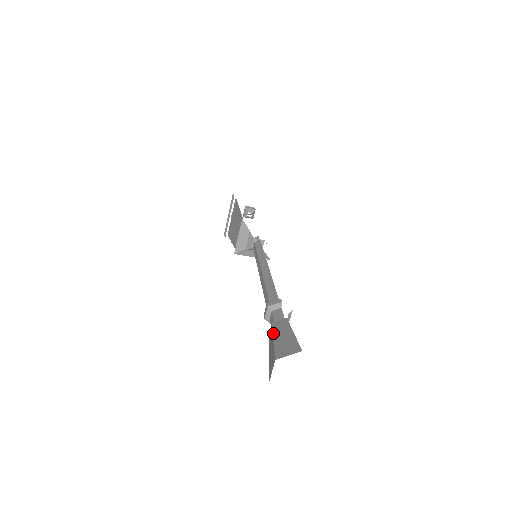
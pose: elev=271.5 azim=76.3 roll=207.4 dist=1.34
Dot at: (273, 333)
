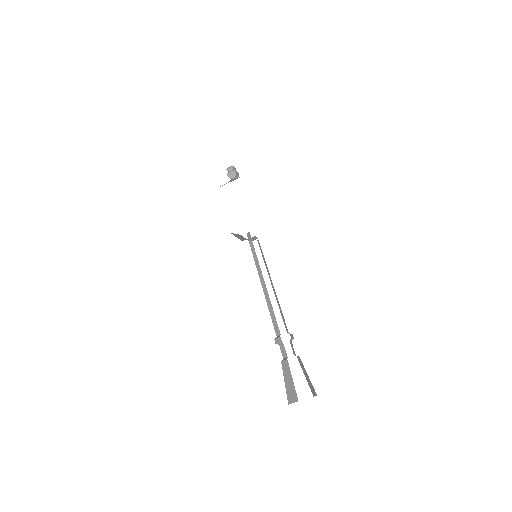
Dot at: (283, 375)
